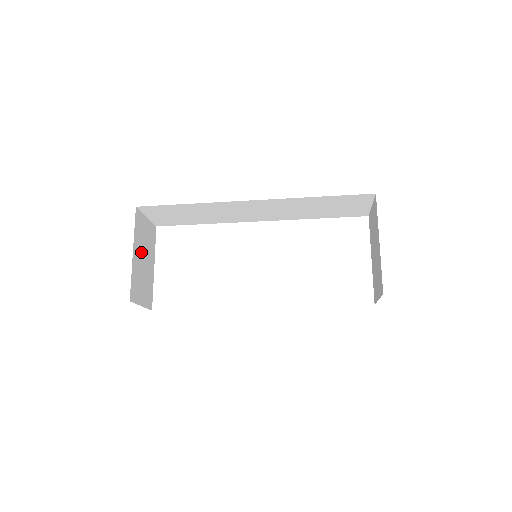
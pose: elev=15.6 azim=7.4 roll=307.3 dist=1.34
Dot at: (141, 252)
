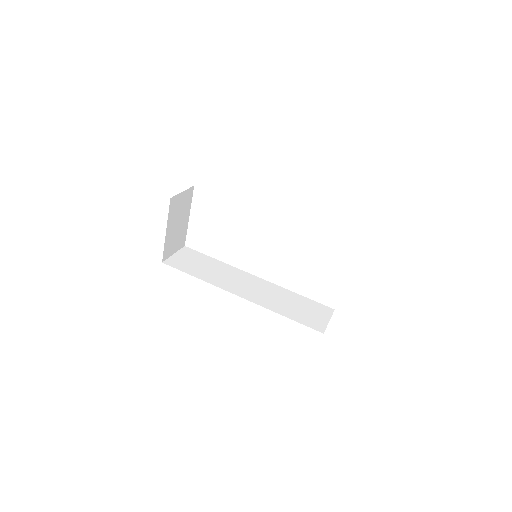
Dot at: (175, 222)
